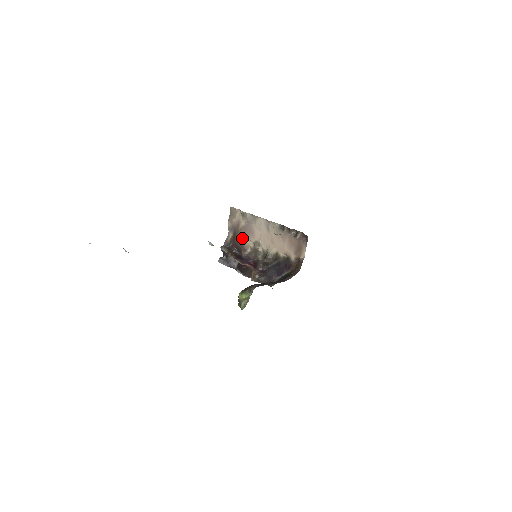
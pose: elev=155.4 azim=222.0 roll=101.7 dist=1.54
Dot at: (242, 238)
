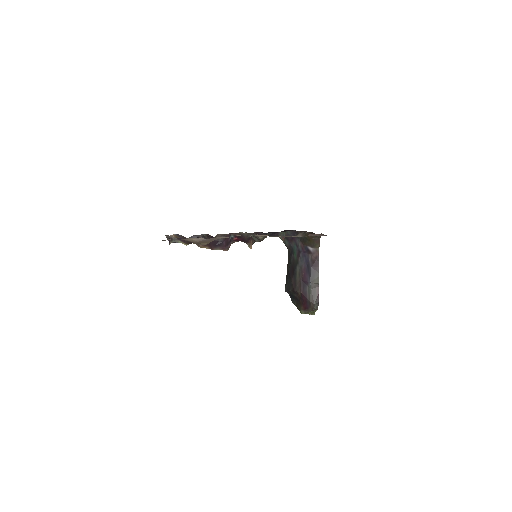
Dot at: occluded
